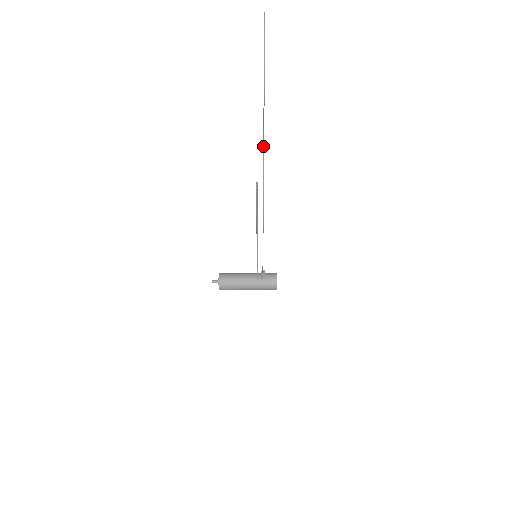
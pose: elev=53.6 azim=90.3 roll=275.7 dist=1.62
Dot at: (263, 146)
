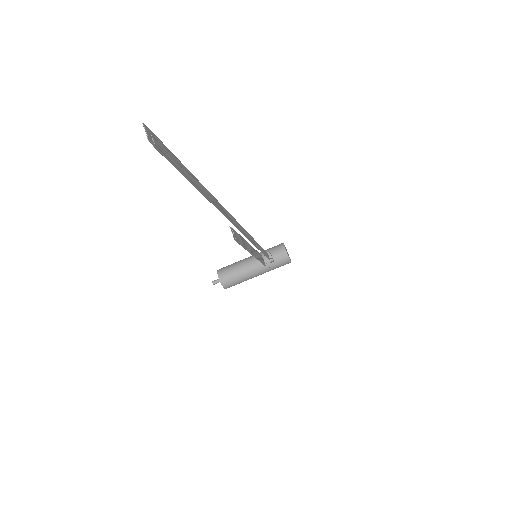
Dot at: occluded
